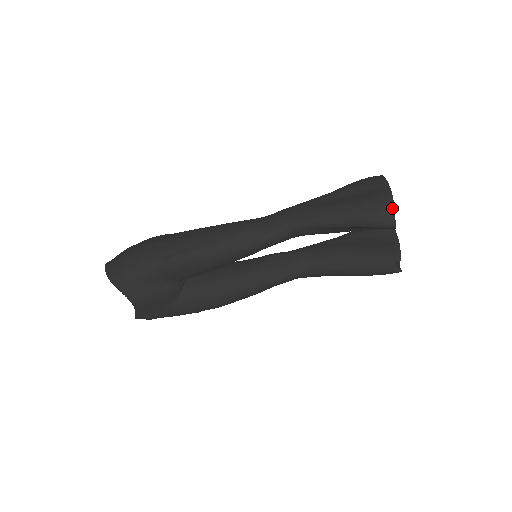
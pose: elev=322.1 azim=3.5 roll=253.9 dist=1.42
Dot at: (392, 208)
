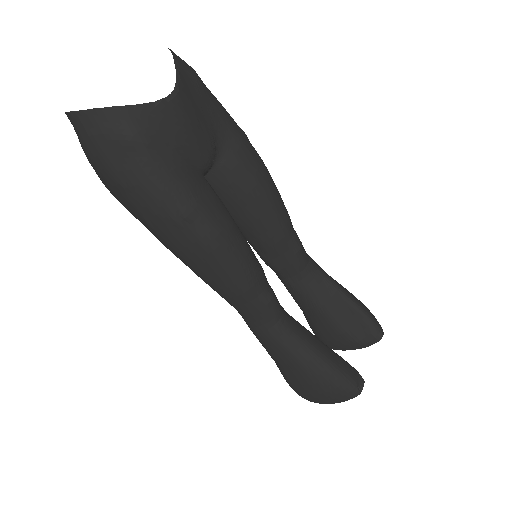
Dot at: occluded
